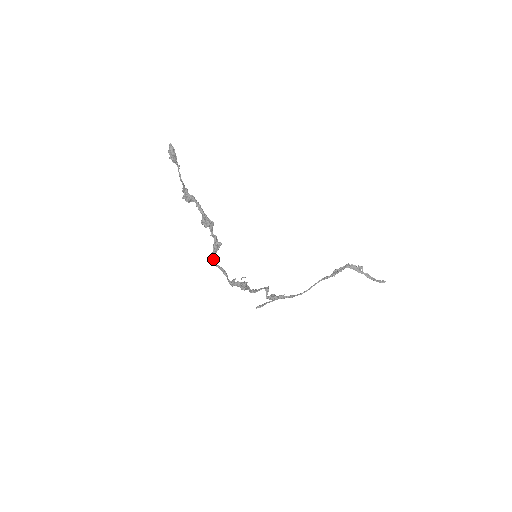
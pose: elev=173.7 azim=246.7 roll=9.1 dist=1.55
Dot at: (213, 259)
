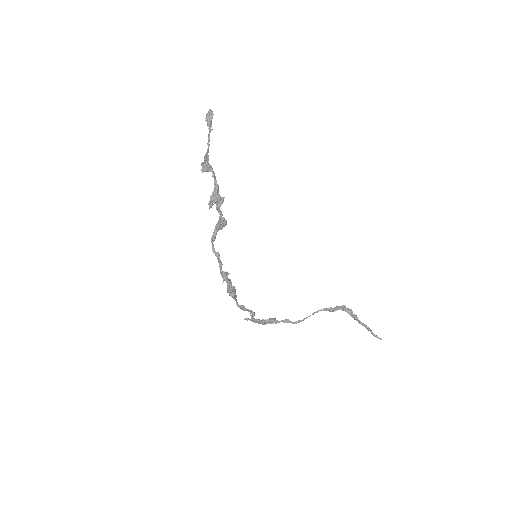
Dot at: (213, 237)
